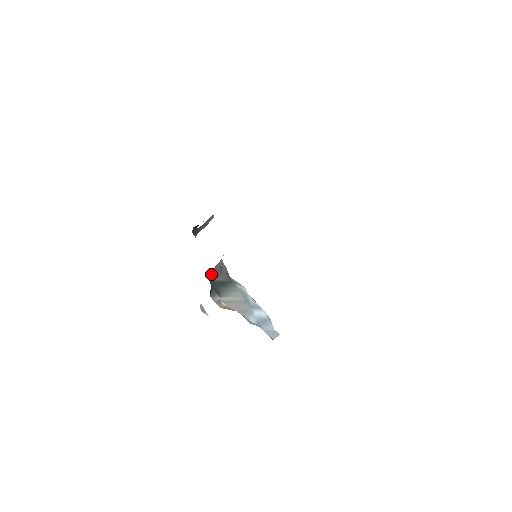
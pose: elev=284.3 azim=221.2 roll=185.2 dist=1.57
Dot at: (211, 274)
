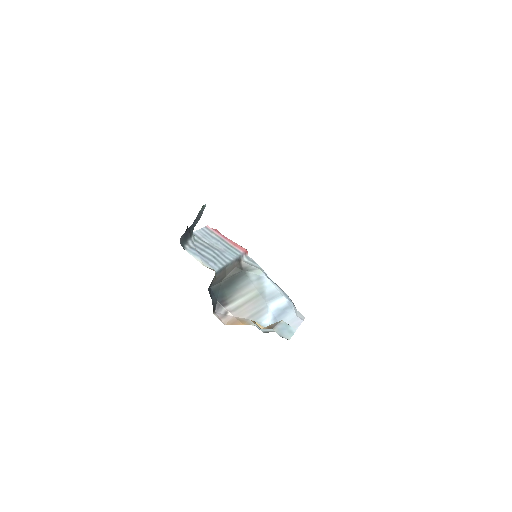
Dot at: (212, 284)
